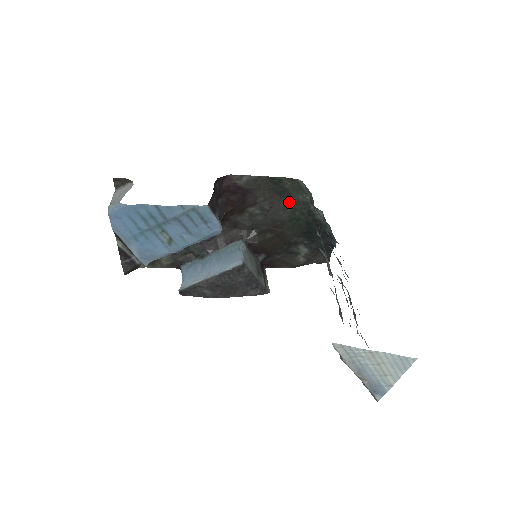
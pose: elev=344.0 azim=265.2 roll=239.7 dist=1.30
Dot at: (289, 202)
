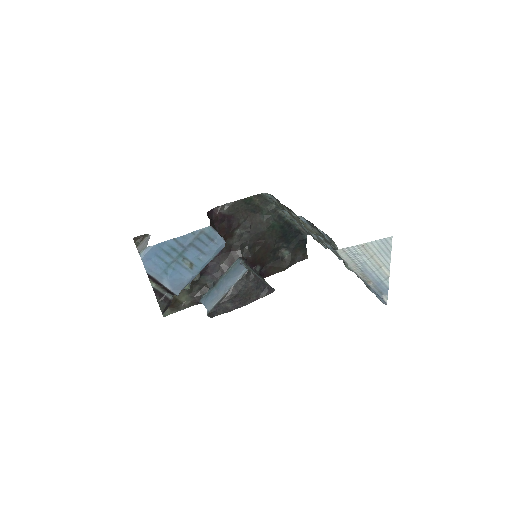
Dot at: (262, 215)
